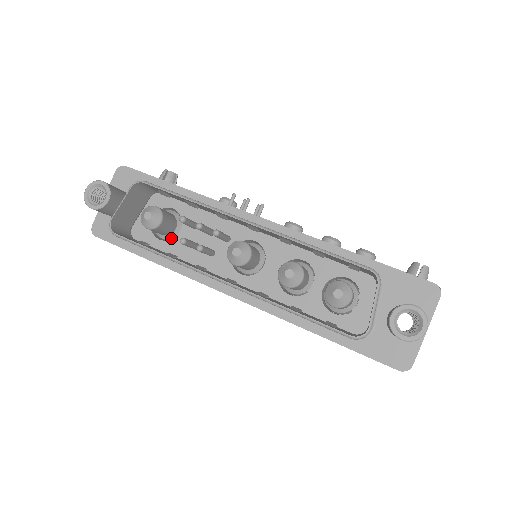
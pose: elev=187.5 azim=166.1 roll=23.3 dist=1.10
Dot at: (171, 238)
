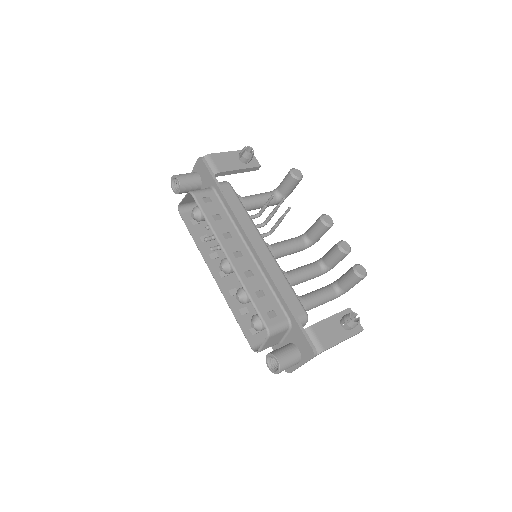
Dot at: occluded
